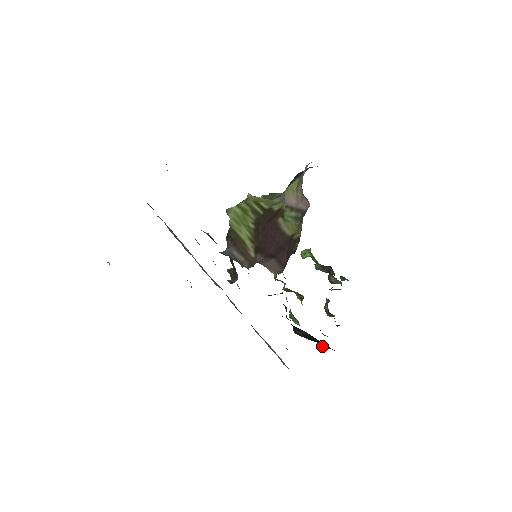
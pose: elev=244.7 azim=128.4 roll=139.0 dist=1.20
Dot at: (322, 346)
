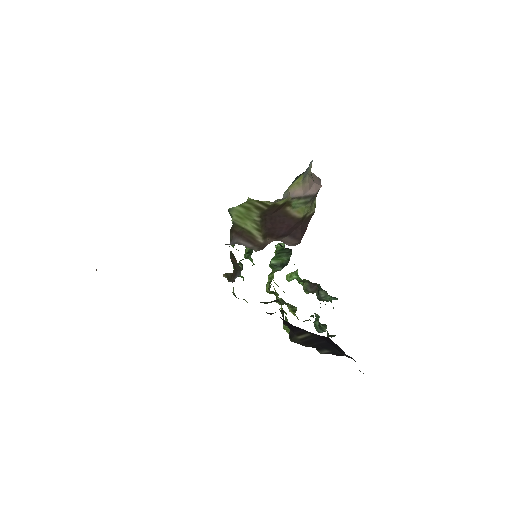
Dot at: (320, 352)
